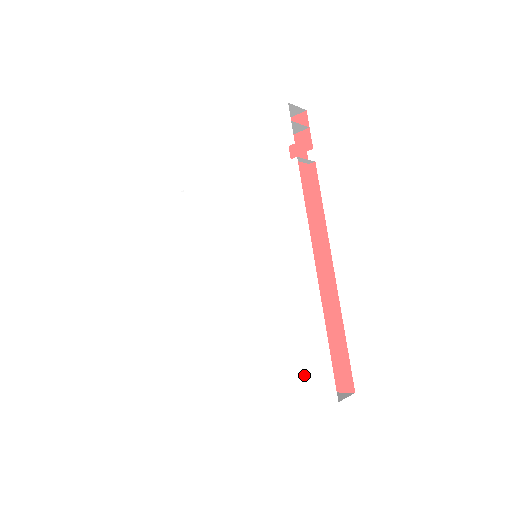
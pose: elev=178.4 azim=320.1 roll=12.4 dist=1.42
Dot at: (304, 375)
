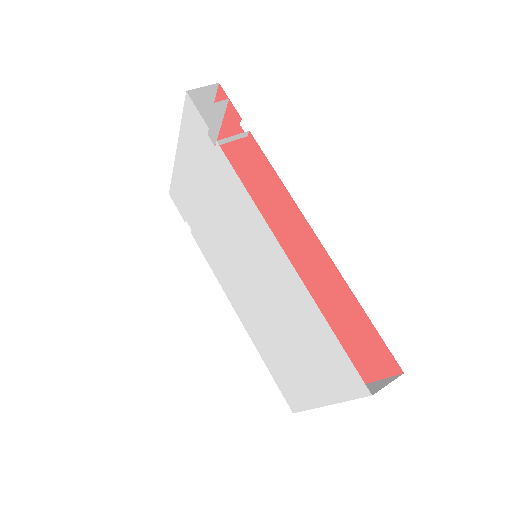
Dot at: (334, 372)
